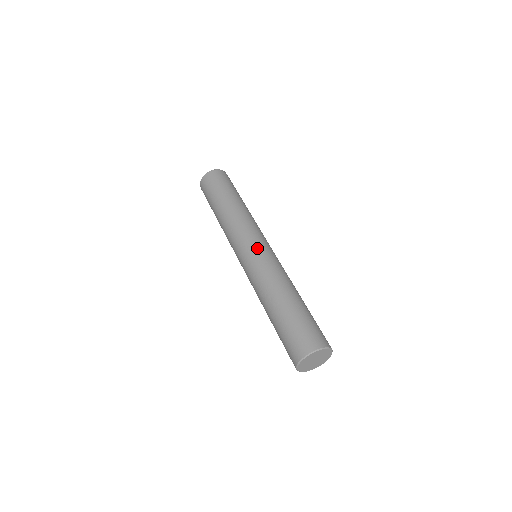
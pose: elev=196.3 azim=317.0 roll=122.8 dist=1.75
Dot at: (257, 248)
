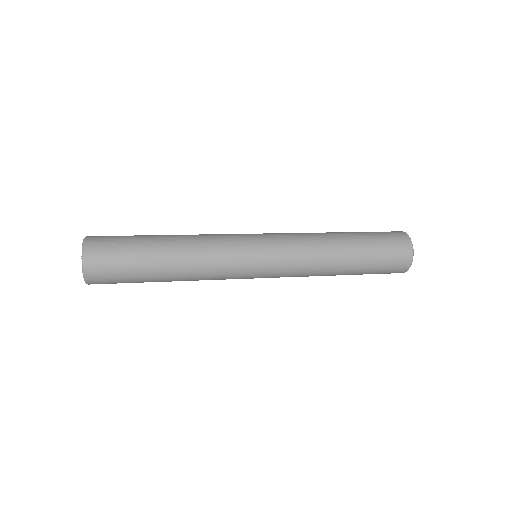
Dot at: (267, 251)
